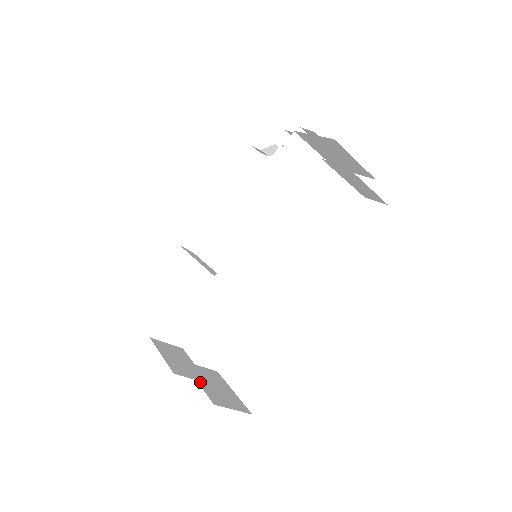
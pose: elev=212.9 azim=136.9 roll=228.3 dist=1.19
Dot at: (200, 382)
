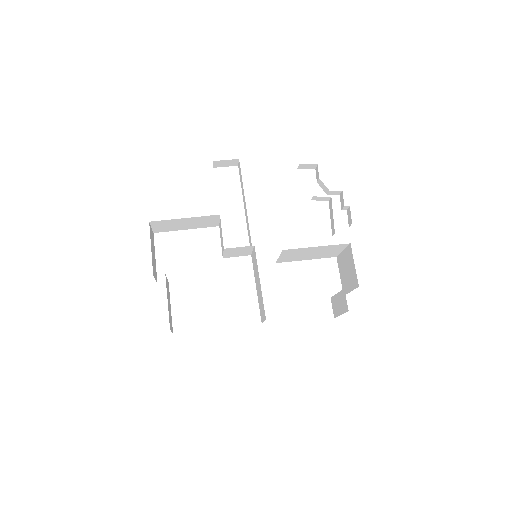
Dot at: (168, 303)
